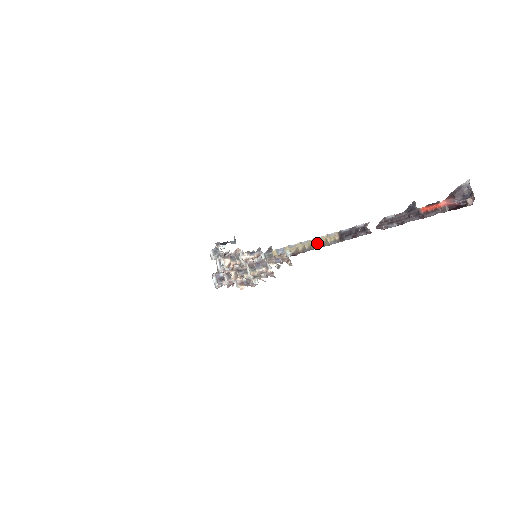
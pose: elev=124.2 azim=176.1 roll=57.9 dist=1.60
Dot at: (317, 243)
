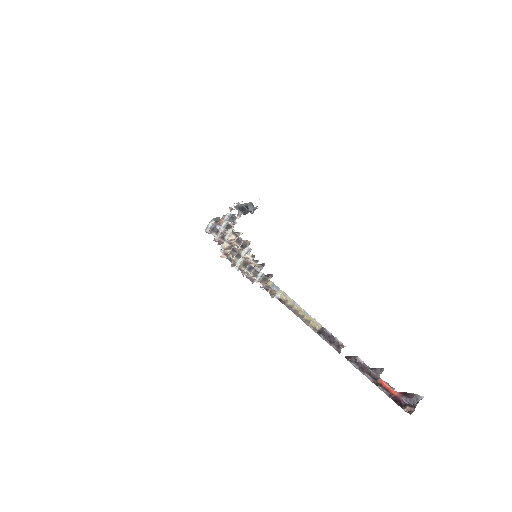
Dot at: (303, 315)
